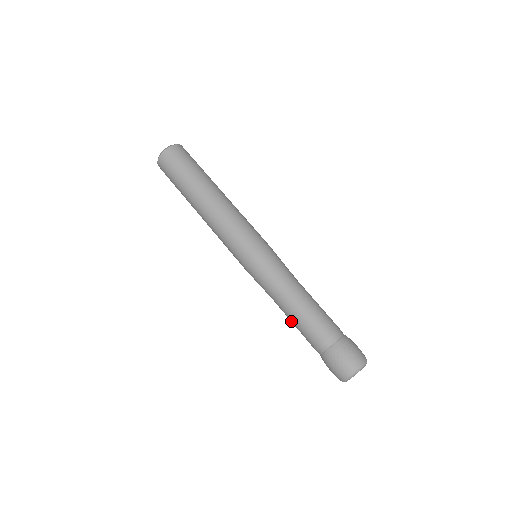
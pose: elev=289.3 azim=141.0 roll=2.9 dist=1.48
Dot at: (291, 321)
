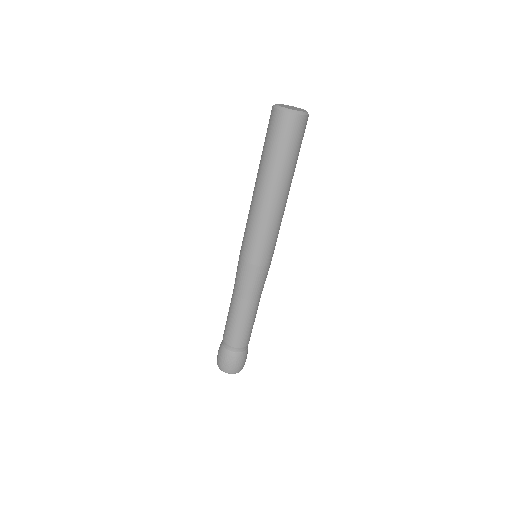
Dot at: occluded
